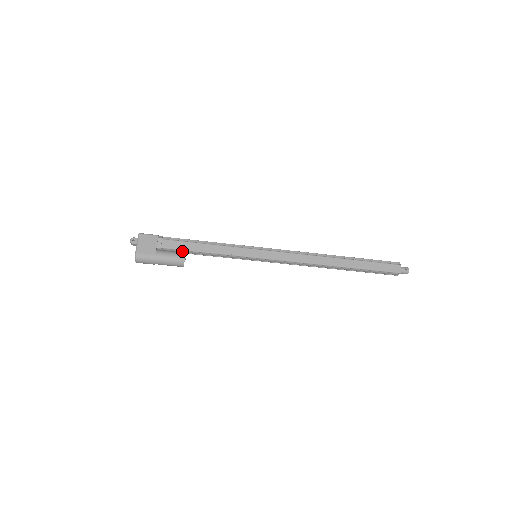
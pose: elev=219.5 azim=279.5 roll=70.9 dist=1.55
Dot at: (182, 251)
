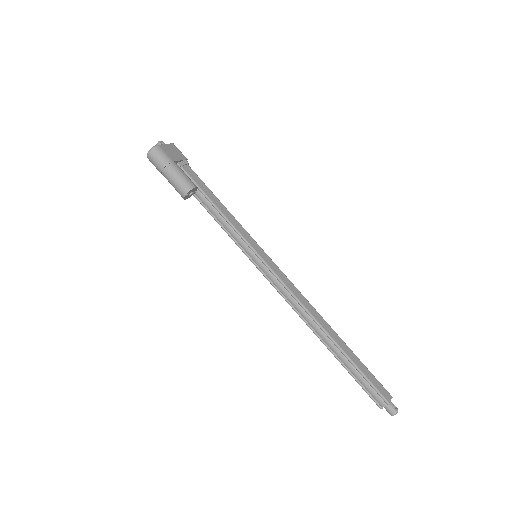
Dot at: occluded
